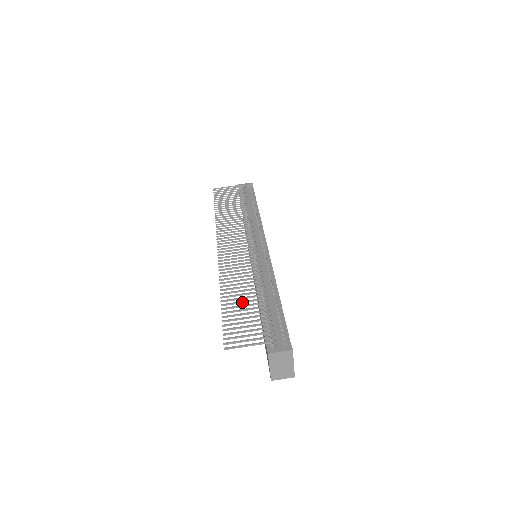
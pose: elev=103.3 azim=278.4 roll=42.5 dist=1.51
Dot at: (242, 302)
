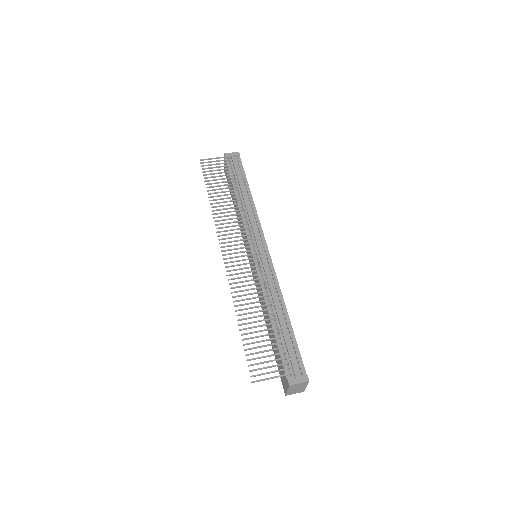
Dot at: occluded
